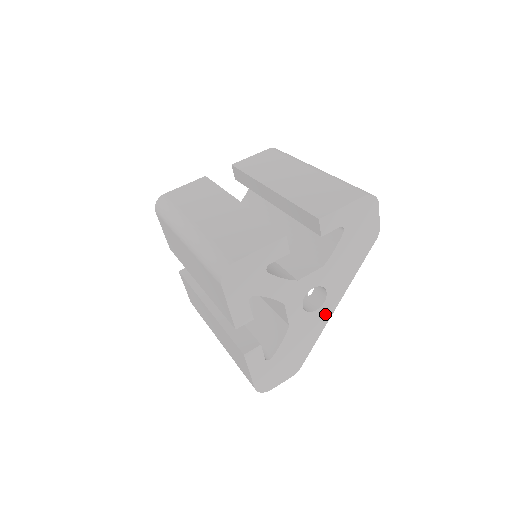
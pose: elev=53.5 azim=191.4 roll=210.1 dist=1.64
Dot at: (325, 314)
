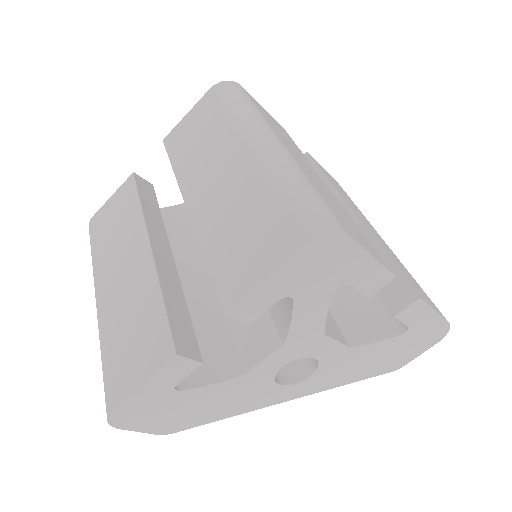
Dot at: (274, 397)
